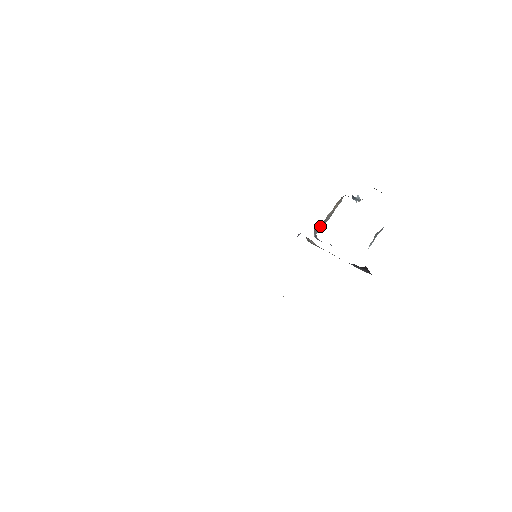
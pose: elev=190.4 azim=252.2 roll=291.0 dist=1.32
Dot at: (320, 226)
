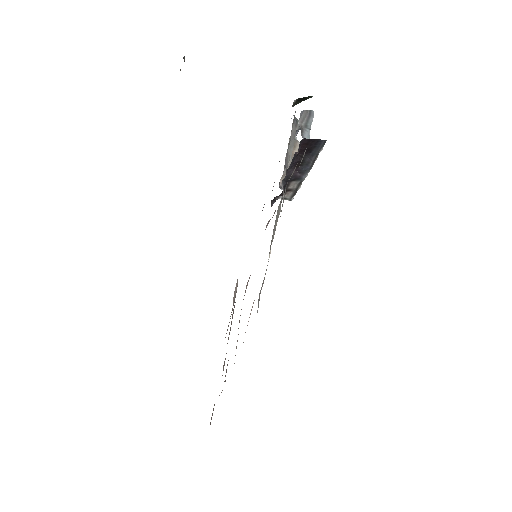
Dot at: occluded
